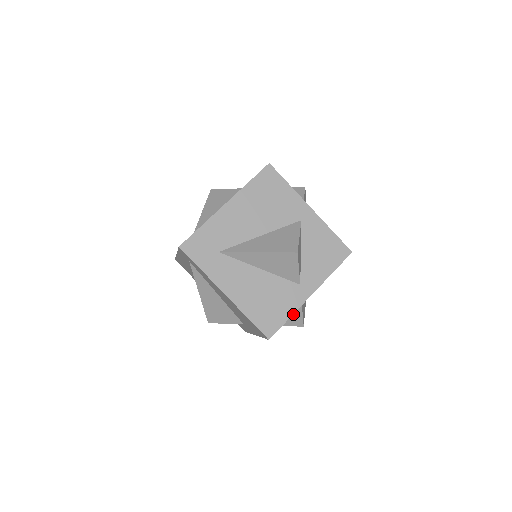
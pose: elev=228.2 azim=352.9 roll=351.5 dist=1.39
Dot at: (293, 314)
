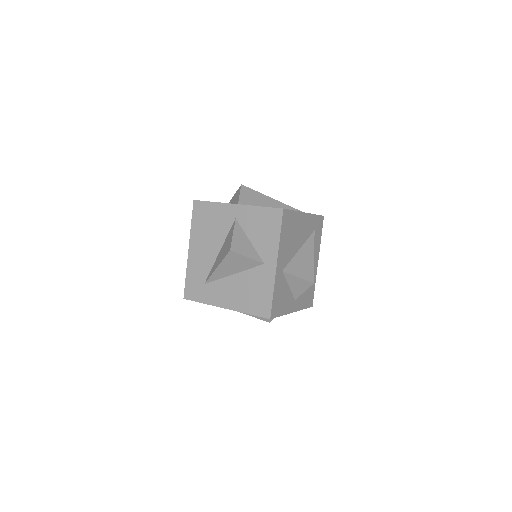
Dot at: (294, 282)
